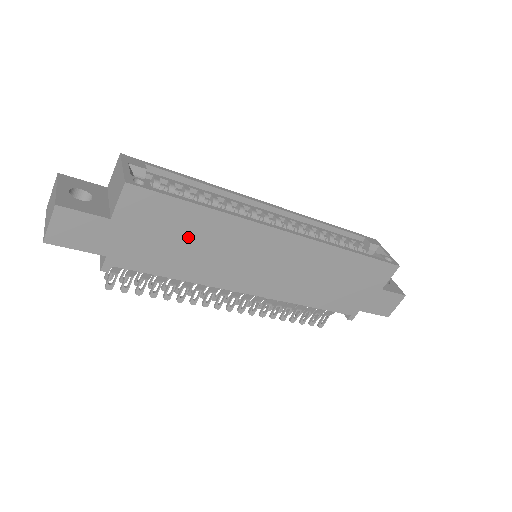
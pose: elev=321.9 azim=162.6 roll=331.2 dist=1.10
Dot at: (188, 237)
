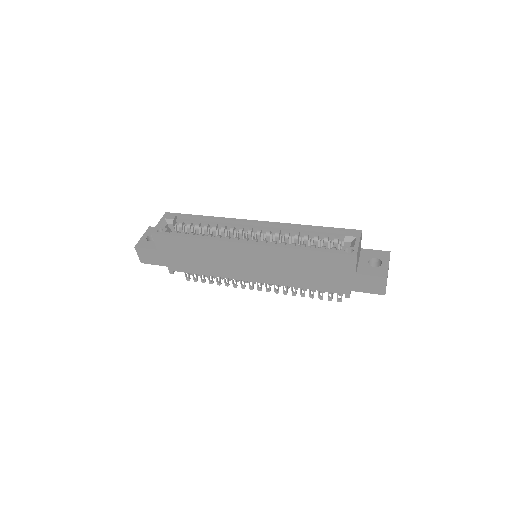
Dot at: (195, 253)
